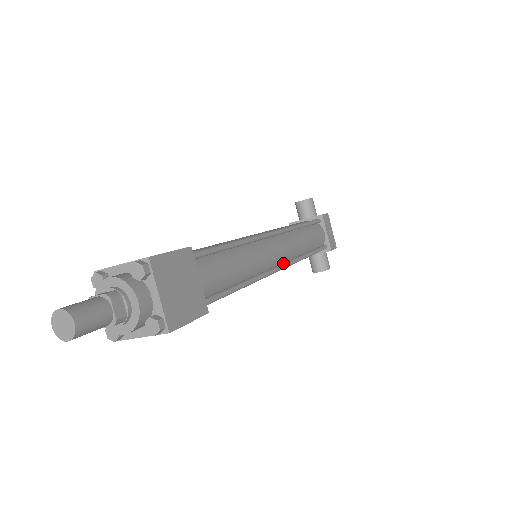
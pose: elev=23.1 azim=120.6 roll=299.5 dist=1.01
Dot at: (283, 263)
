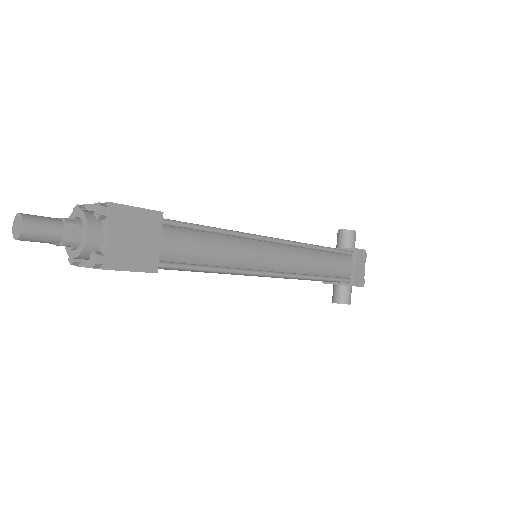
Dot at: (280, 272)
